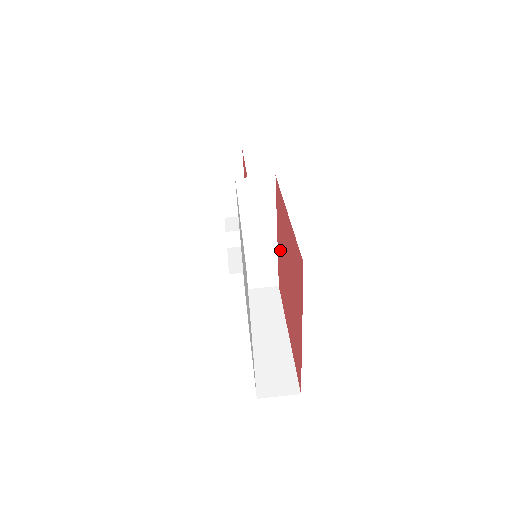
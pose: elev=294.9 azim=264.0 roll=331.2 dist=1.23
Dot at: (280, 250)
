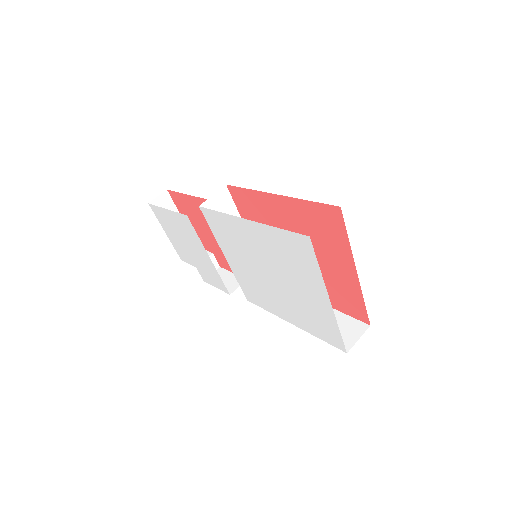
Dot at: occluded
